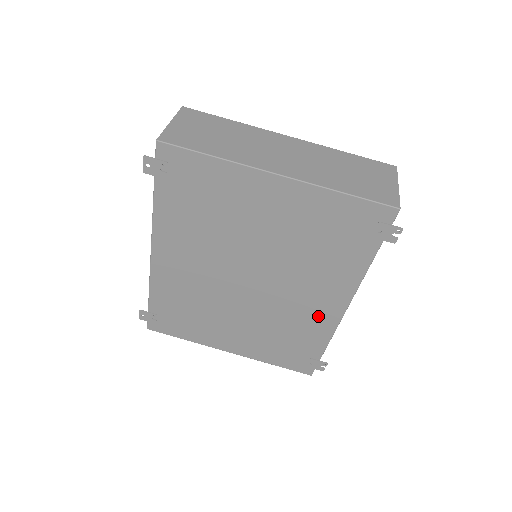
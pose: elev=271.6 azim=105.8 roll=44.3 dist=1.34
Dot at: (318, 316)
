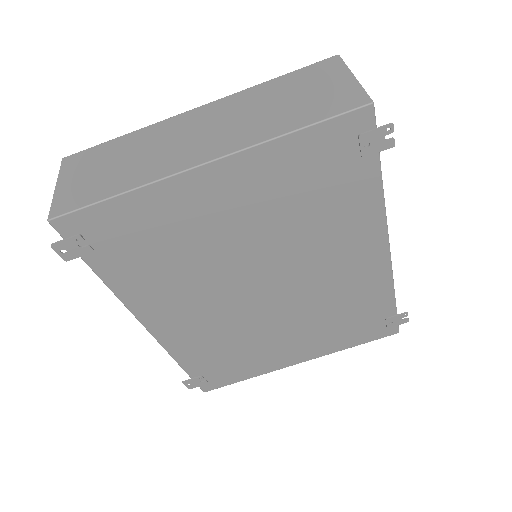
Dot at: (363, 276)
